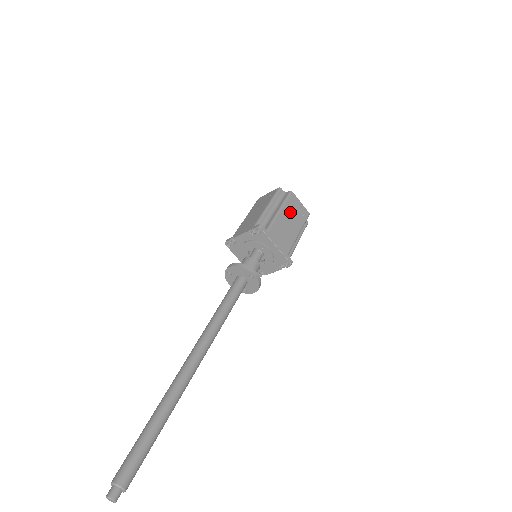
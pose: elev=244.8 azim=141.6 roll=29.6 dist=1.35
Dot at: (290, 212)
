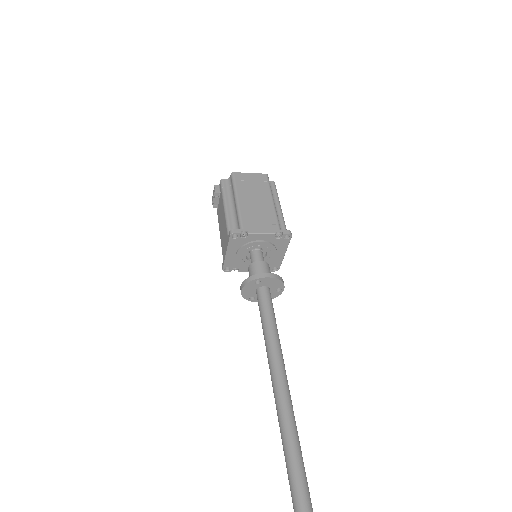
Dot at: occluded
